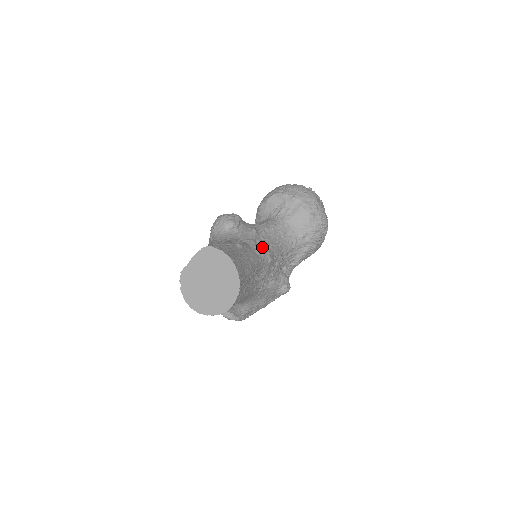
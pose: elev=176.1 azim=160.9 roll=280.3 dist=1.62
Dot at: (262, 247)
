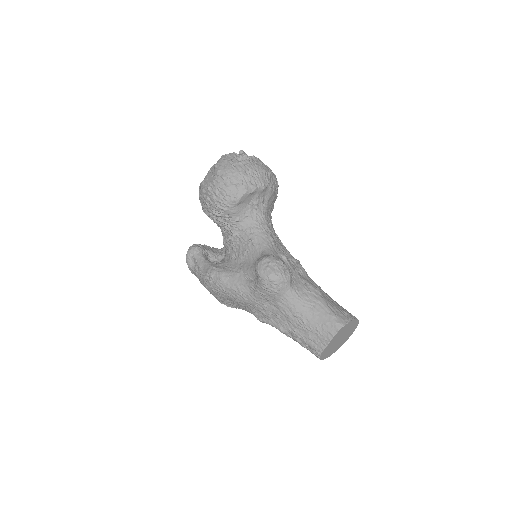
Dot at: (296, 263)
